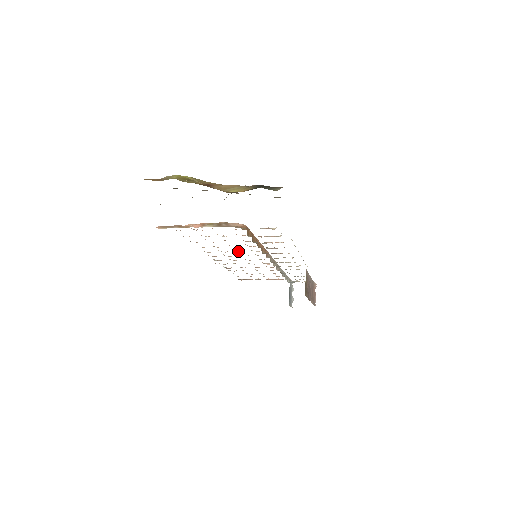
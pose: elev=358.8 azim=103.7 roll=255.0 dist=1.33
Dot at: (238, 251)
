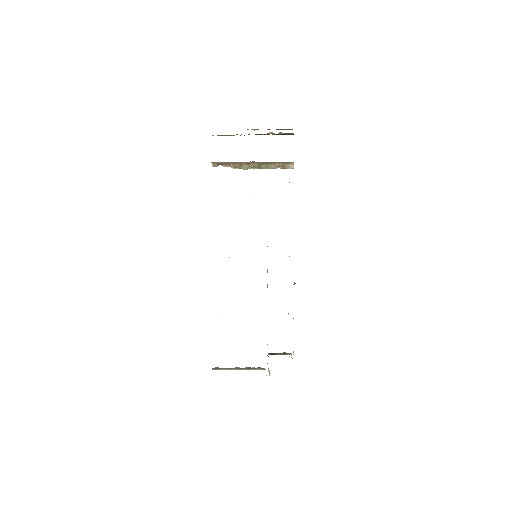
Dot at: occluded
